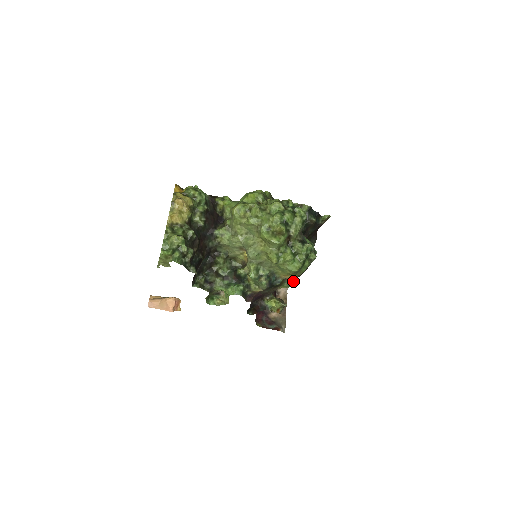
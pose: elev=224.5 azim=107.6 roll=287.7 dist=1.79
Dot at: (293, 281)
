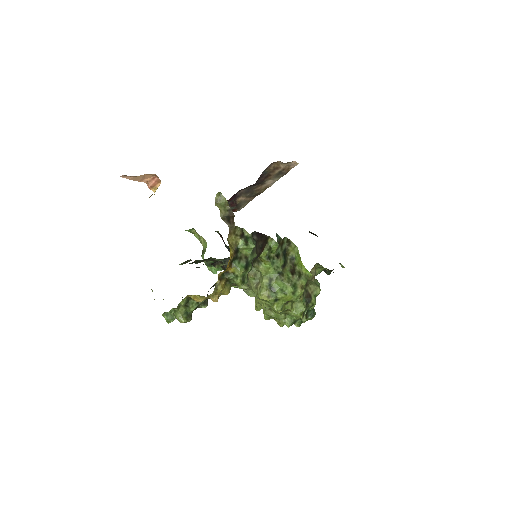
Dot at: occluded
